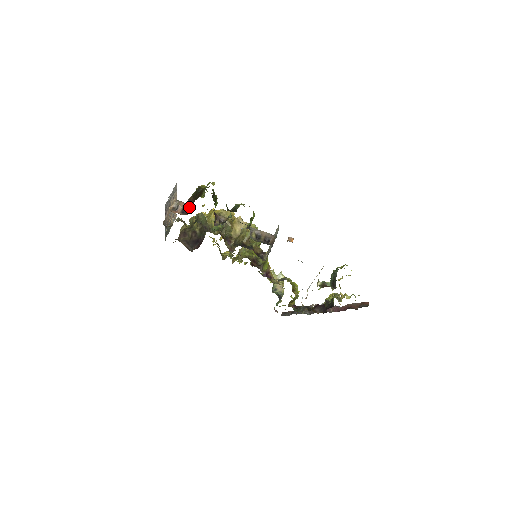
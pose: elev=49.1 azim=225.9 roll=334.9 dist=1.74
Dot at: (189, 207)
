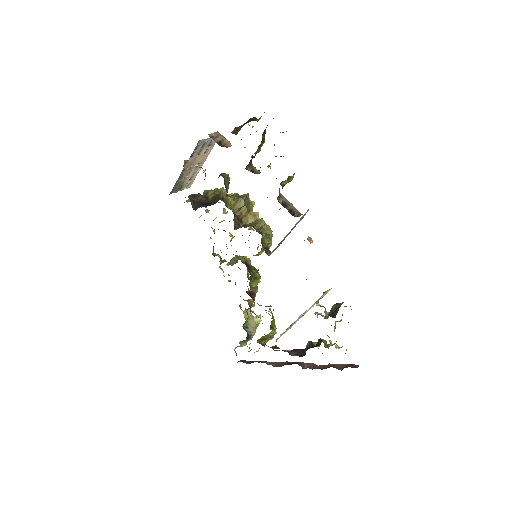
Dot at: (232, 133)
